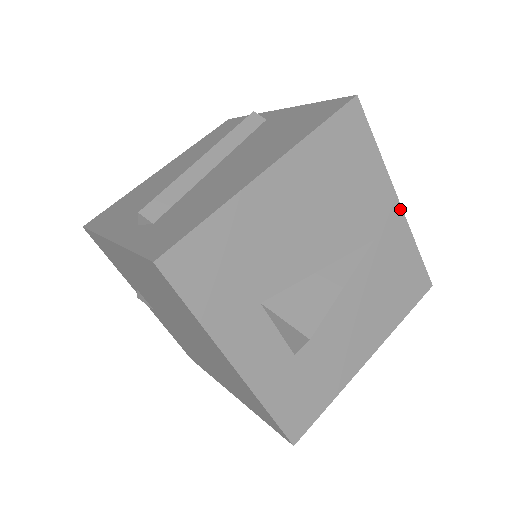
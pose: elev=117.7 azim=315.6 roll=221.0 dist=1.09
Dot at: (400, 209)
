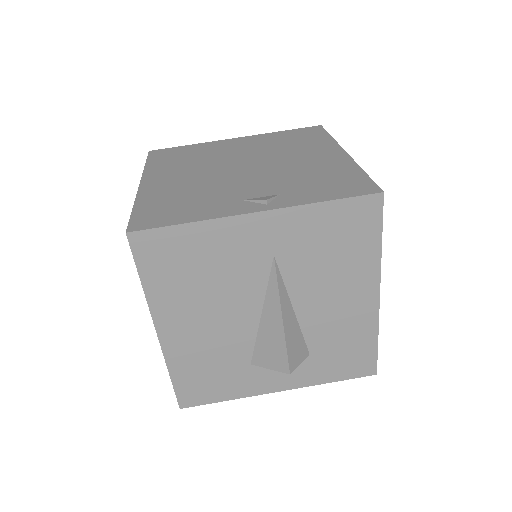
Dot at: (265, 213)
